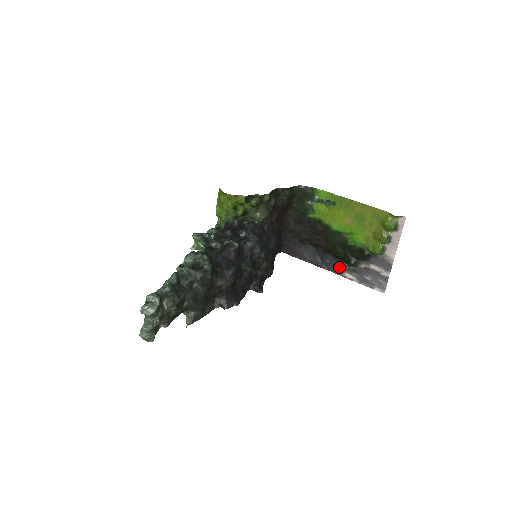
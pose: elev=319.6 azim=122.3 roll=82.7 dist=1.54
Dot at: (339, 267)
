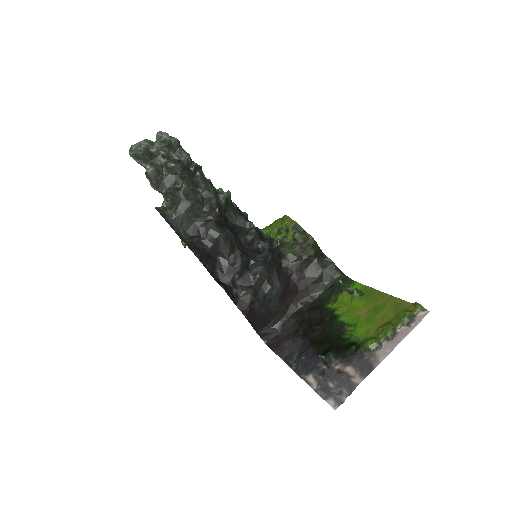
Dot at: (309, 367)
